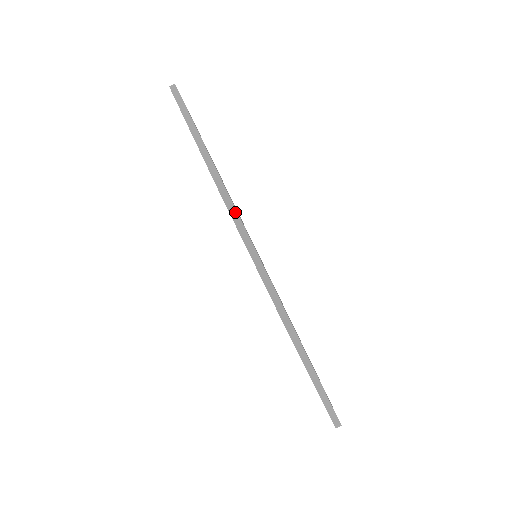
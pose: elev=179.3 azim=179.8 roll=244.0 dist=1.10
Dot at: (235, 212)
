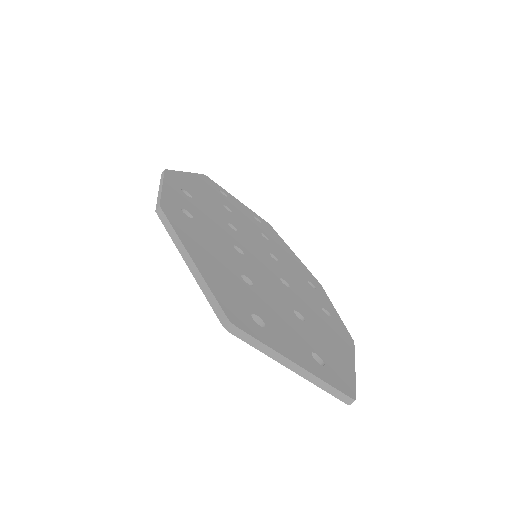
Dot at: (163, 175)
